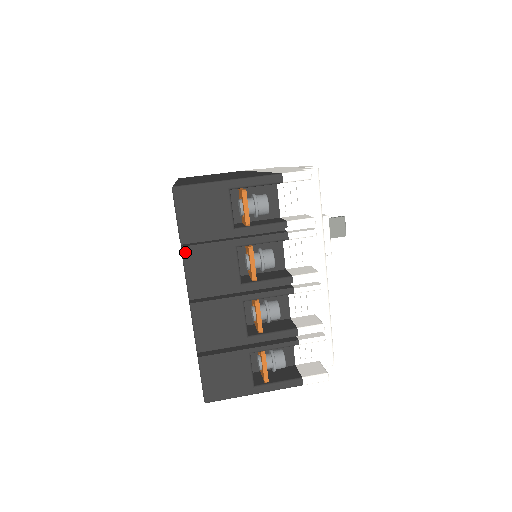
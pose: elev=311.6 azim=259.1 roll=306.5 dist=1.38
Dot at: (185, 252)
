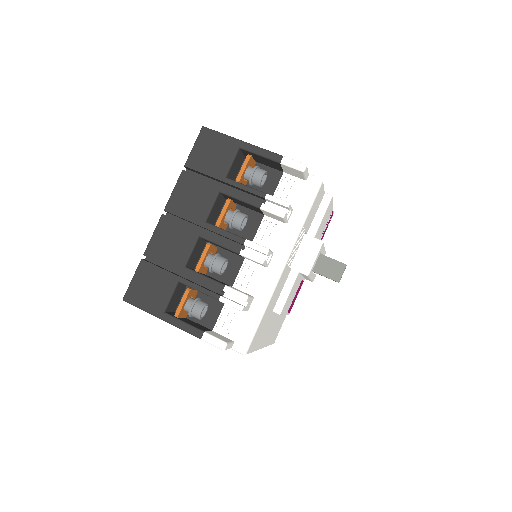
Dot at: (182, 175)
